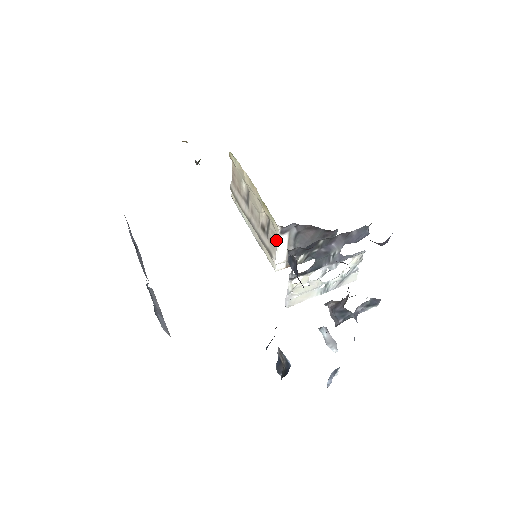
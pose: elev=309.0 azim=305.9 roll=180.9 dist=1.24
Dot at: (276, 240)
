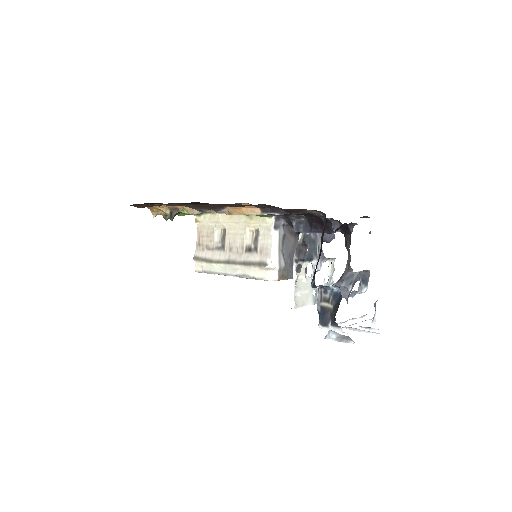
Dot at: (270, 240)
